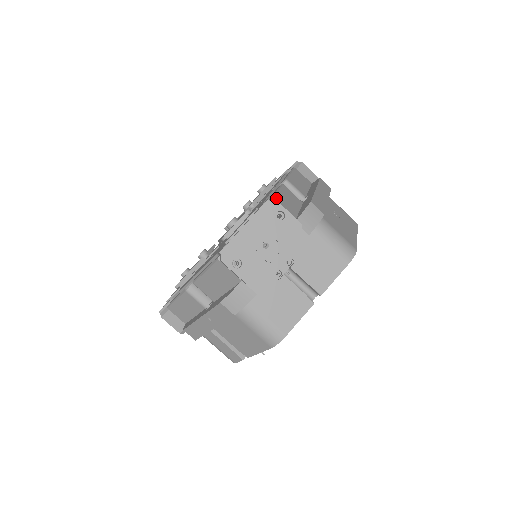
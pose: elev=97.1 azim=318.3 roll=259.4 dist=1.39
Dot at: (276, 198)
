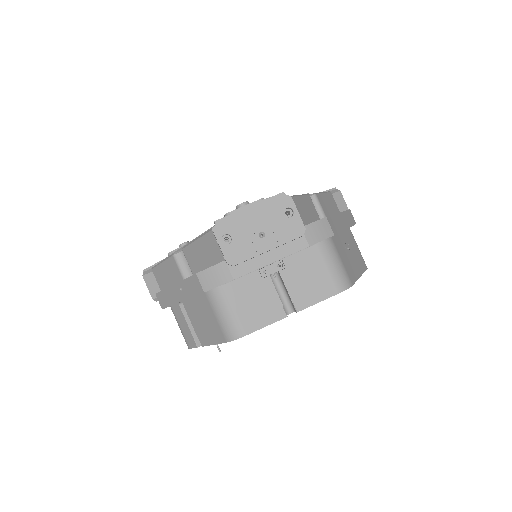
Dot at: (294, 199)
